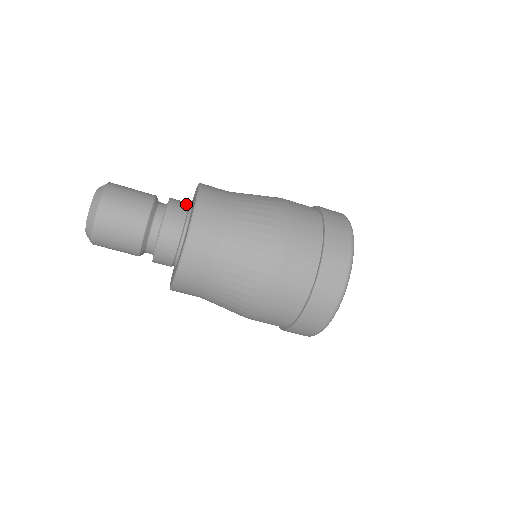
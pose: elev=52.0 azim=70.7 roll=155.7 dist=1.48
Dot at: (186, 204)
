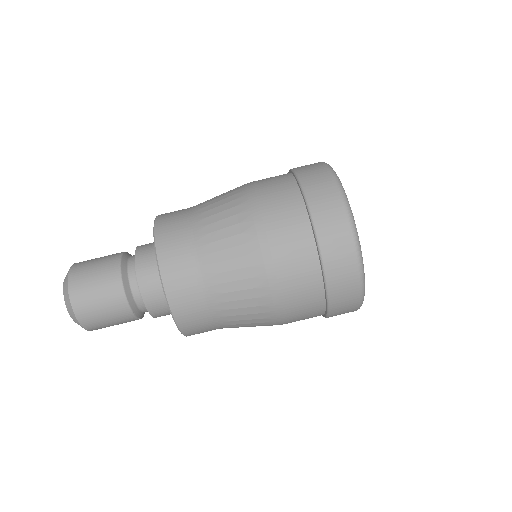
Dot at: occluded
